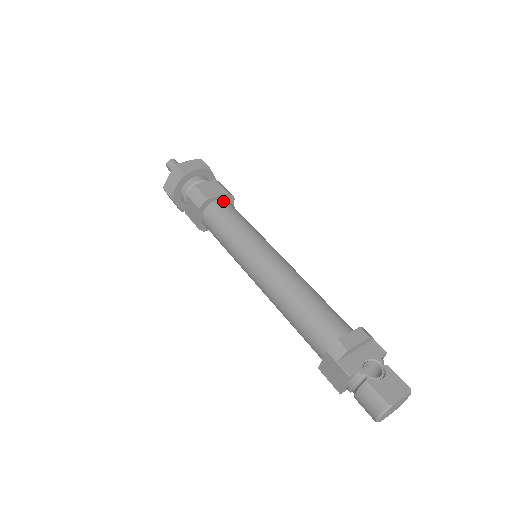
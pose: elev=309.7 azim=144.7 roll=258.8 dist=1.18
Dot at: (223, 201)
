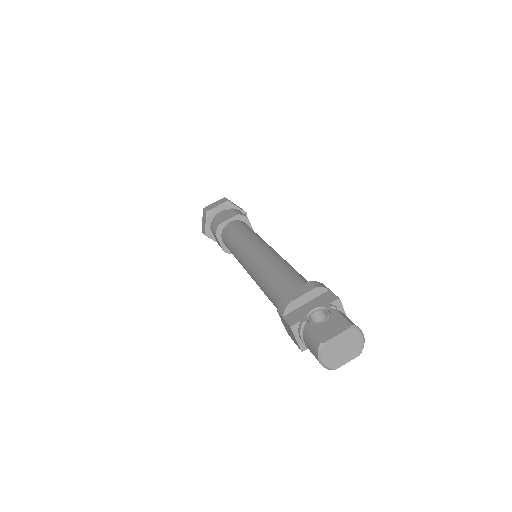
Dot at: (234, 222)
